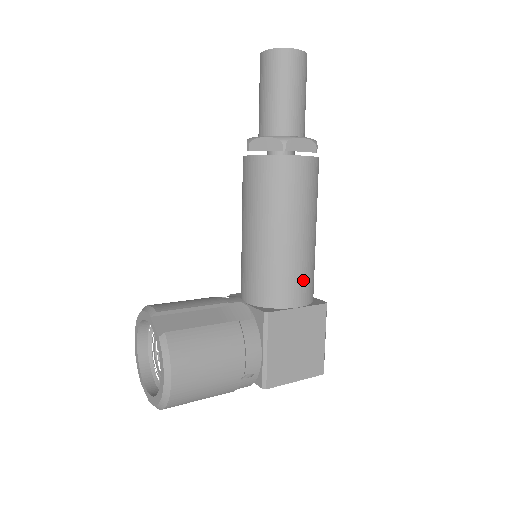
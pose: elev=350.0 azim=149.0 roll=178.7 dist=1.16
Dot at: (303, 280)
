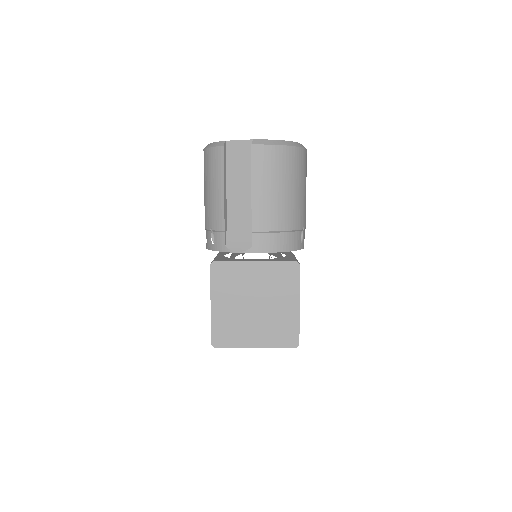
Dot at: occluded
